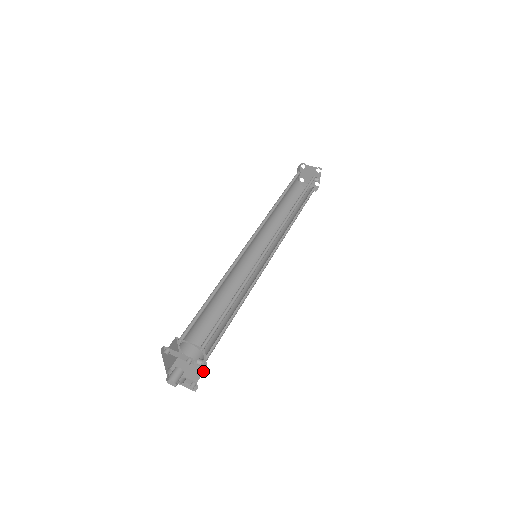
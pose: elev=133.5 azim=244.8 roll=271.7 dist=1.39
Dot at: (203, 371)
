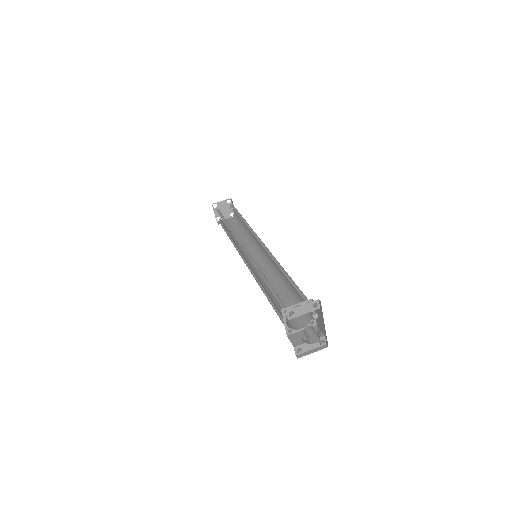
Dot at: (318, 328)
